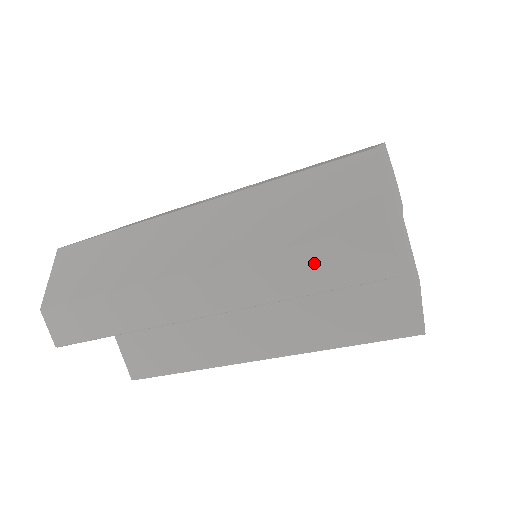
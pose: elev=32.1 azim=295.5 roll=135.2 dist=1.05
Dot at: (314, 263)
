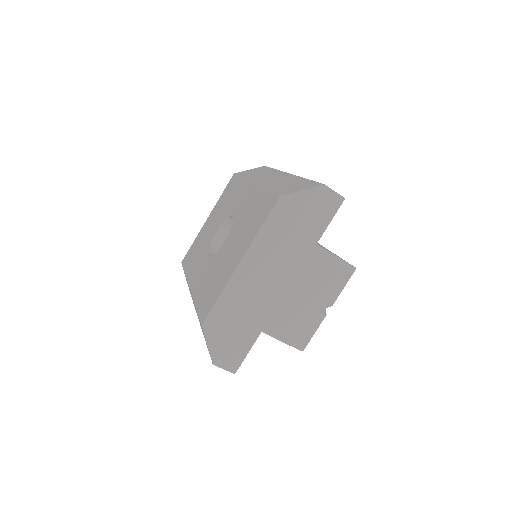
Dot at: occluded
